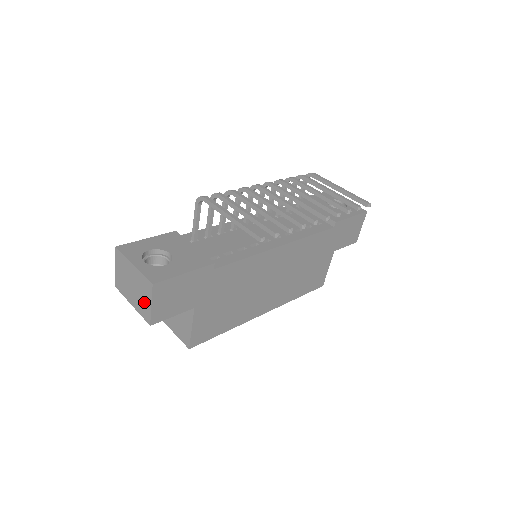
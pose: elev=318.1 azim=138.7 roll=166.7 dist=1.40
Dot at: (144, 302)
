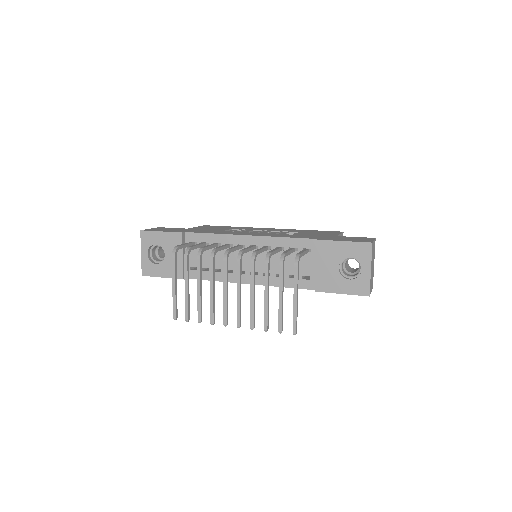
Dot at: occluded
